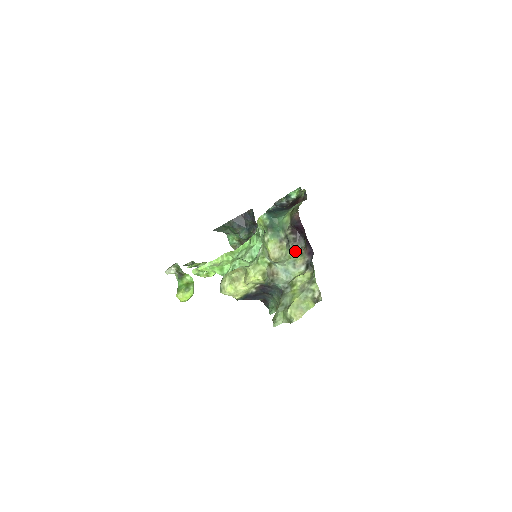
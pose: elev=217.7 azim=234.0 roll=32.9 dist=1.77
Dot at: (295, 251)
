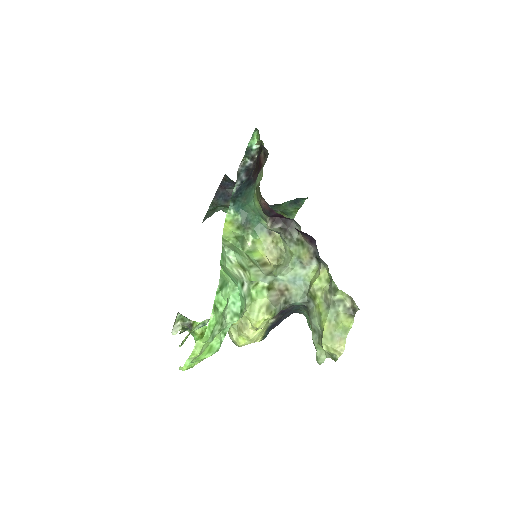
Dot at: (293, 242)
